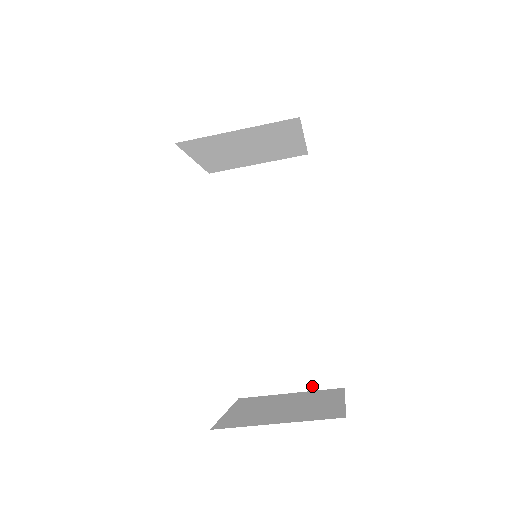
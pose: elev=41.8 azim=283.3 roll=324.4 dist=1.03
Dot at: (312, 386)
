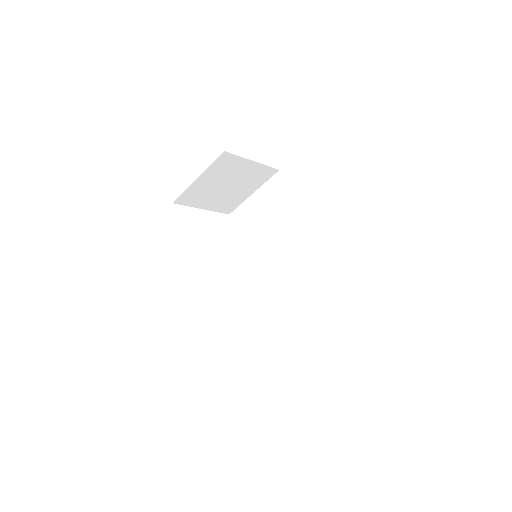
Dot at: (329, 343)
